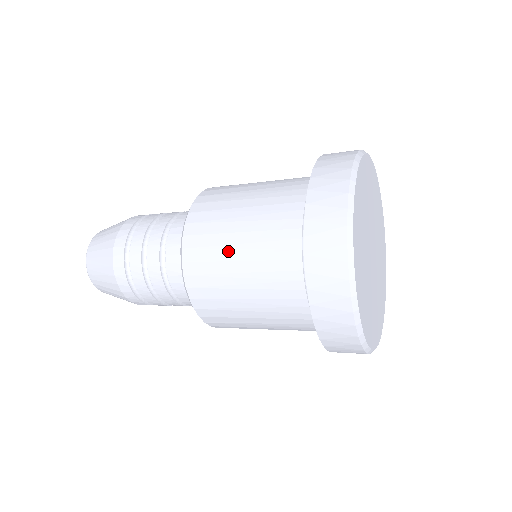
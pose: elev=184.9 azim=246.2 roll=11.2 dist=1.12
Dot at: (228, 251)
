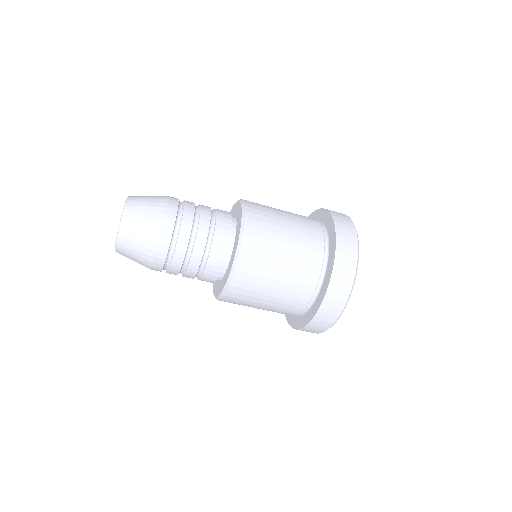
Dot at: (276, 209)
